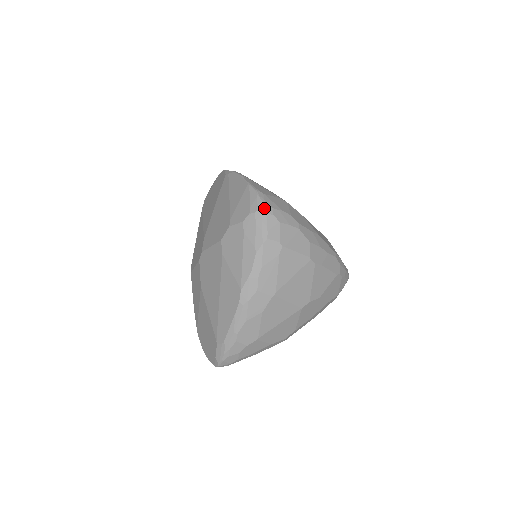
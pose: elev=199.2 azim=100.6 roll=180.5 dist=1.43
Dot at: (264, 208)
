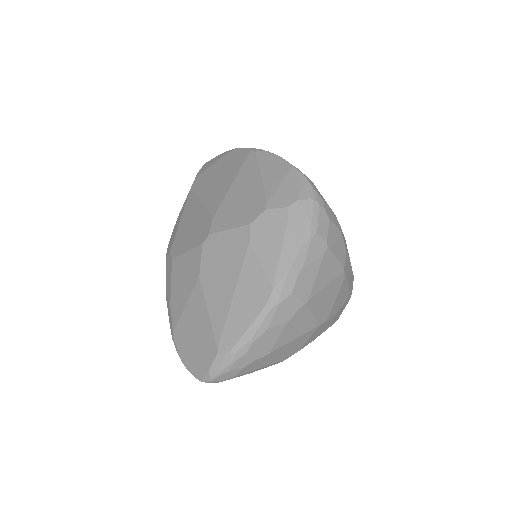
Dot at: (316, 198)
